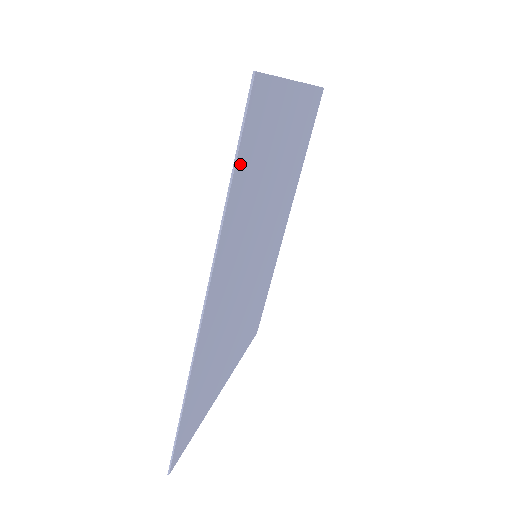
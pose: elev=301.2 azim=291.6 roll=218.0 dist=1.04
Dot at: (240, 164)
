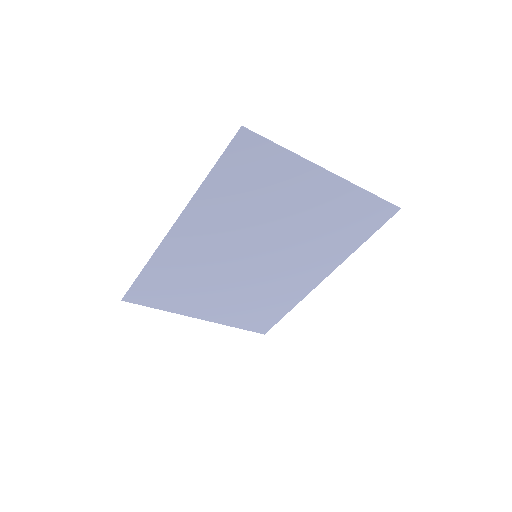
Dot at: (223, 168)
